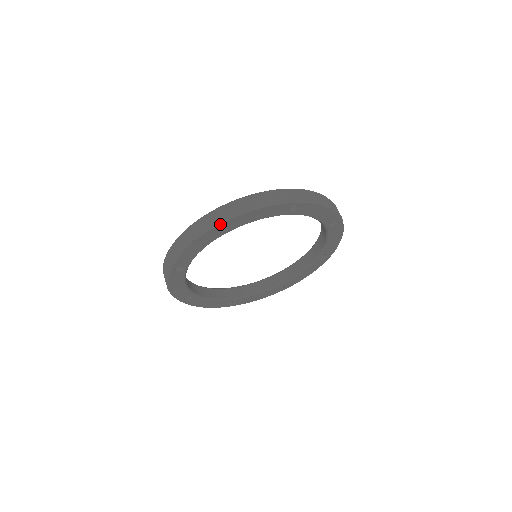
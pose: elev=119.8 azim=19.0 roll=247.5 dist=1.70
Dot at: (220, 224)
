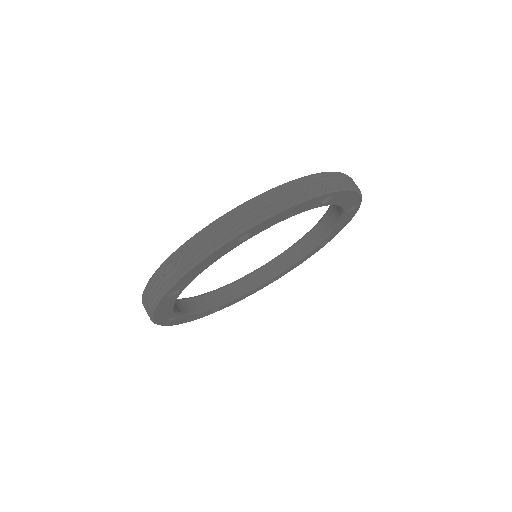
Dot at: (243, 232)
